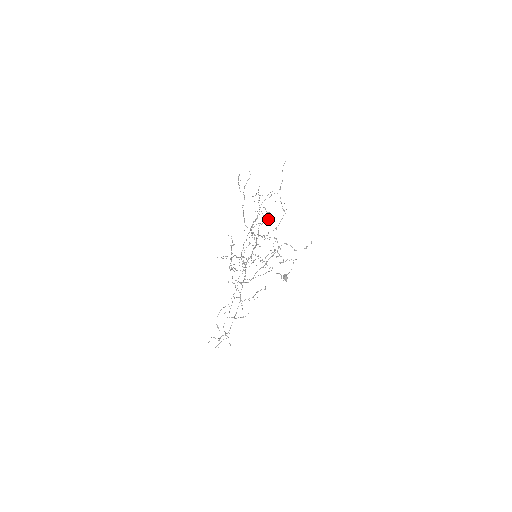
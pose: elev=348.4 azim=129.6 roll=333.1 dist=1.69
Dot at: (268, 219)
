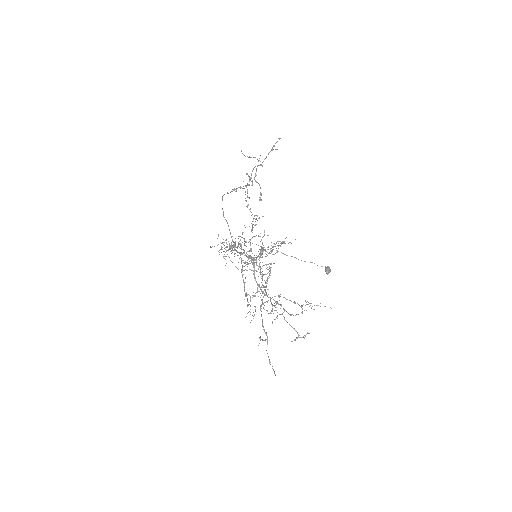
Dot at: (270, 269)
